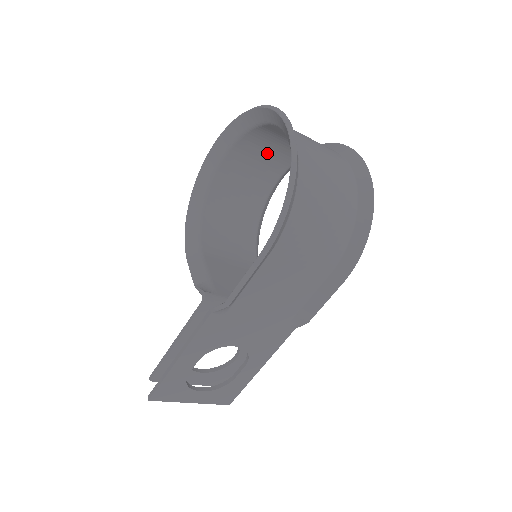
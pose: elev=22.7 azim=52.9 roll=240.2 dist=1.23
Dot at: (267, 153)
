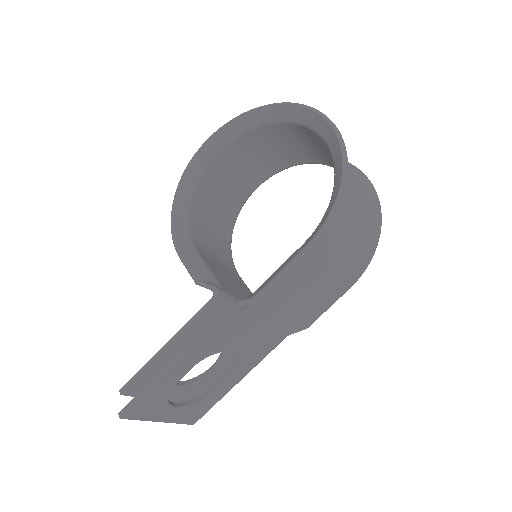
Dot at: (262, 154)
